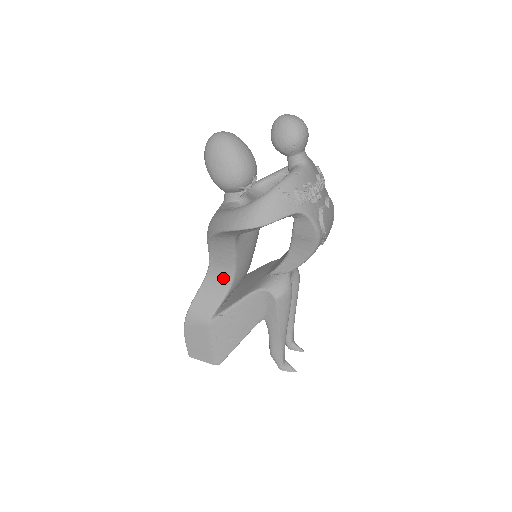
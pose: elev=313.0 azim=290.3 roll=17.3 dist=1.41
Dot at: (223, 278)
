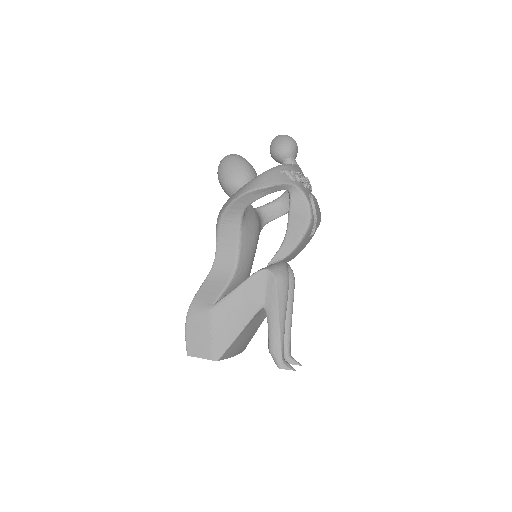
Dot at: (227, 267)
